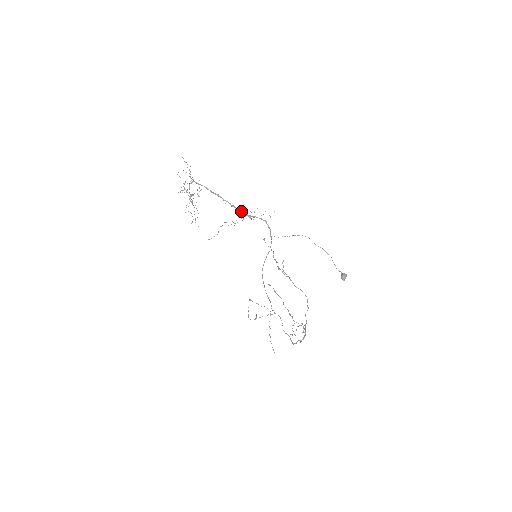
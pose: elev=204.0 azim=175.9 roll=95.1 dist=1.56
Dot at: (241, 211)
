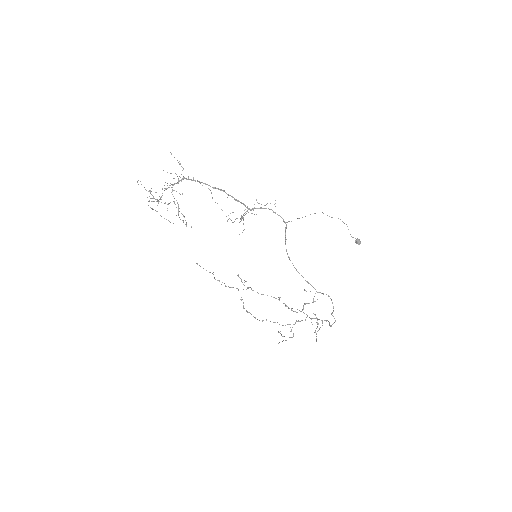
Dot at: (244, 205)
